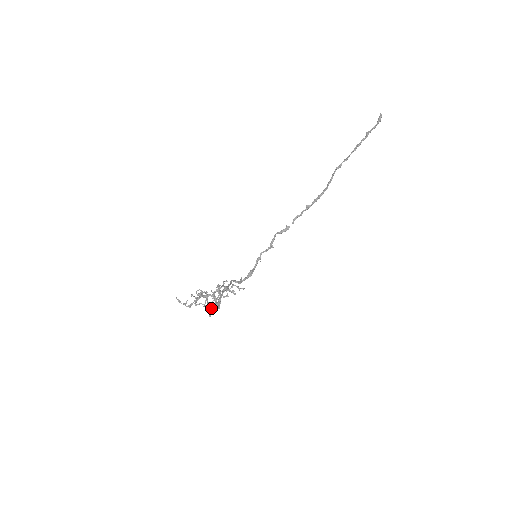
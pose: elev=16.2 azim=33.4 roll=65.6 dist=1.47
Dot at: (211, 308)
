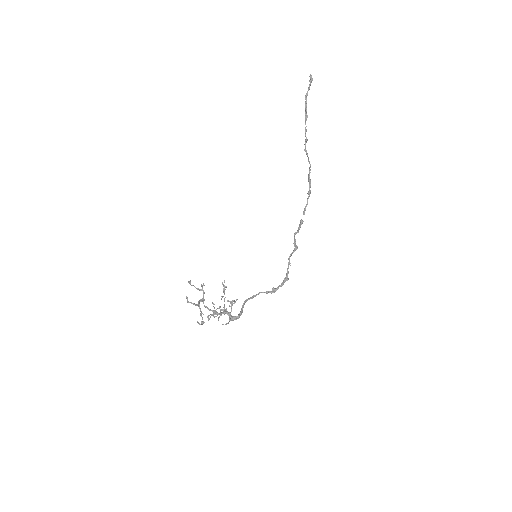
Dot at: (230, 319)
